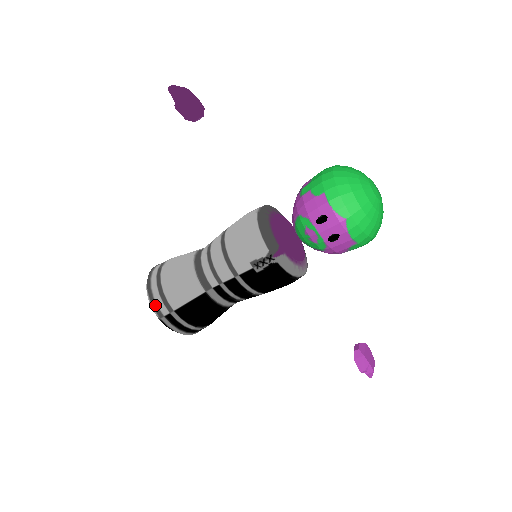
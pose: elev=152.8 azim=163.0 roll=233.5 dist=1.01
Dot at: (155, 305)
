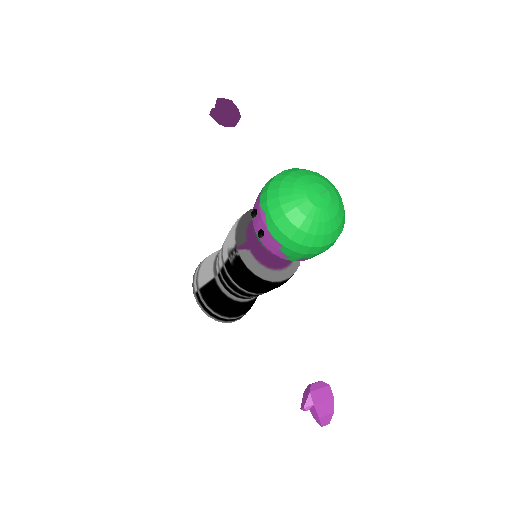
Dot at: (193, 282)
